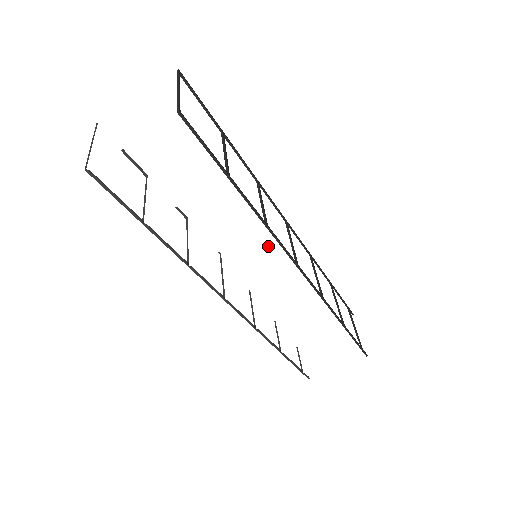
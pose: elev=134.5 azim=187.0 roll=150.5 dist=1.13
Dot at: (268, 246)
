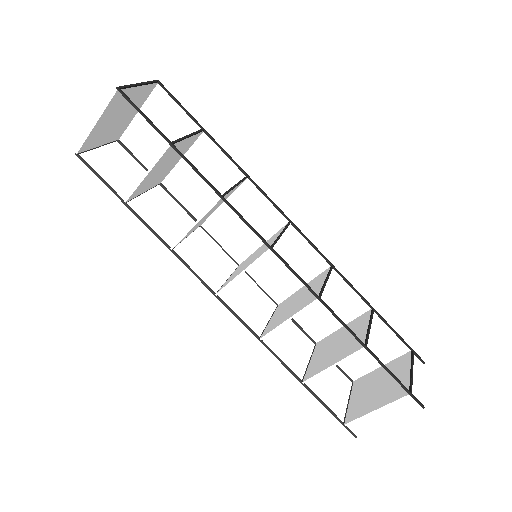
Dot at: occluded
